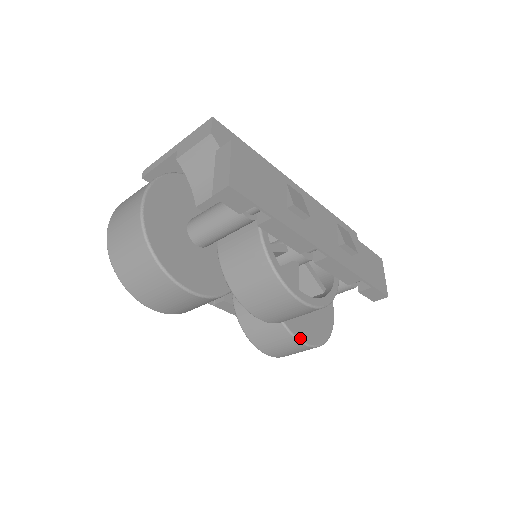
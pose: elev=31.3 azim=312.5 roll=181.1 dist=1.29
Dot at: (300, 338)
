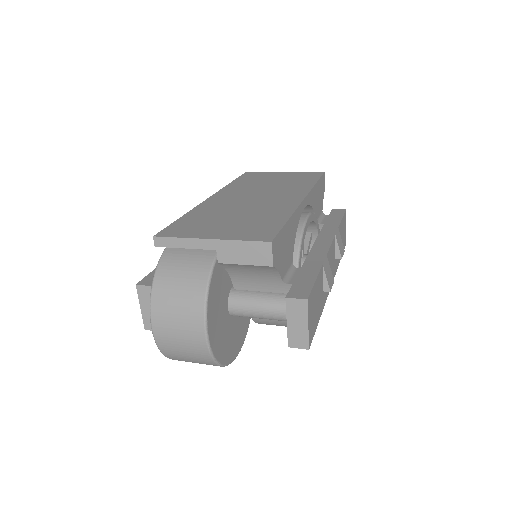
Dot at: occluded
